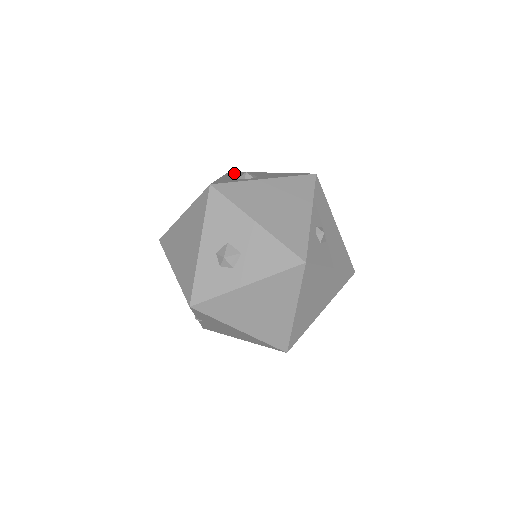
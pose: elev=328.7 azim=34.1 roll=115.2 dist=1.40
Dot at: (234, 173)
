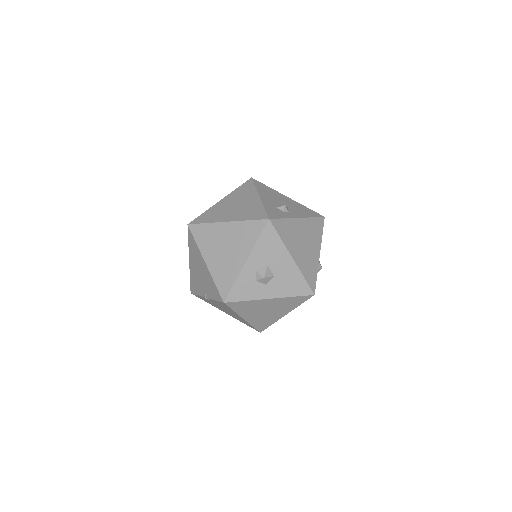
Dot at: (261, 187)
